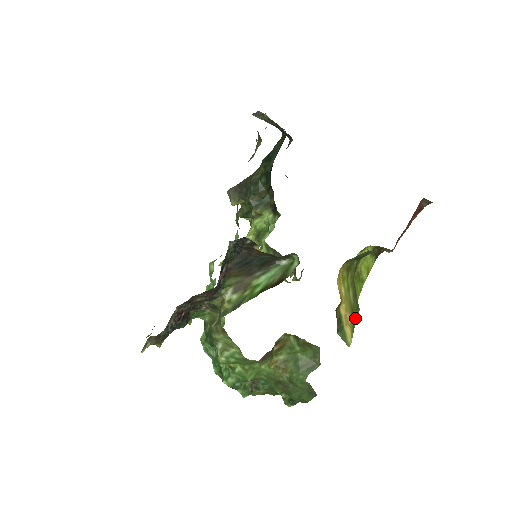
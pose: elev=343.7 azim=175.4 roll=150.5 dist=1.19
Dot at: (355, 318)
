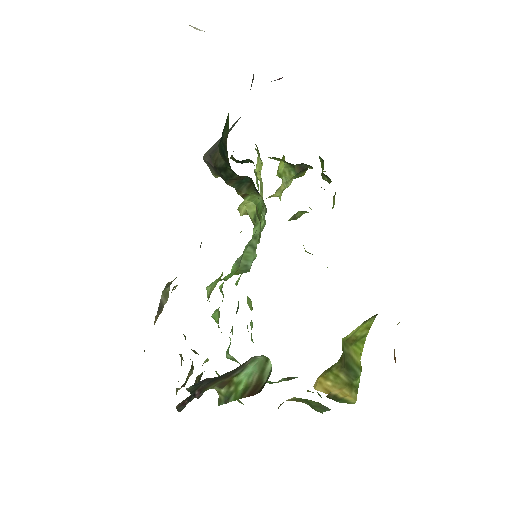
Dot at: (356, 382)
